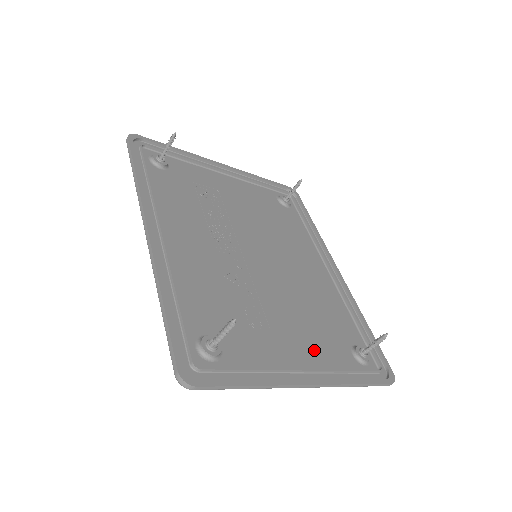
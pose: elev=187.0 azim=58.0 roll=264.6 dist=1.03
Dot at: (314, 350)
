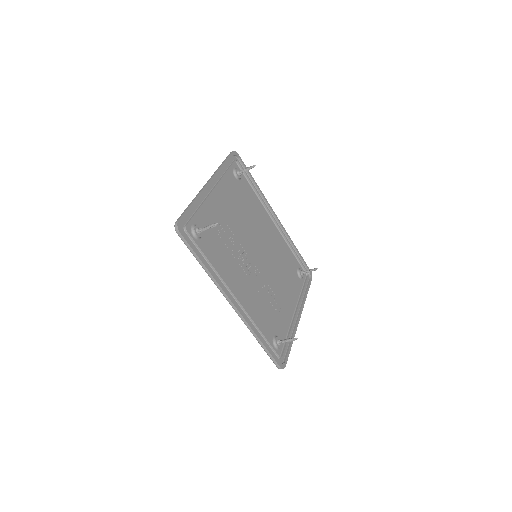
Dot at: (292, 294)
